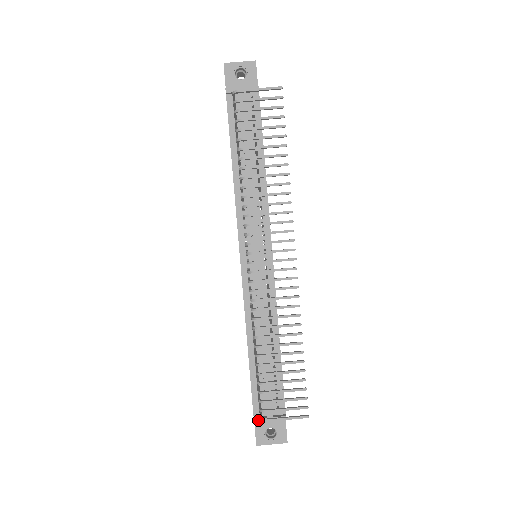
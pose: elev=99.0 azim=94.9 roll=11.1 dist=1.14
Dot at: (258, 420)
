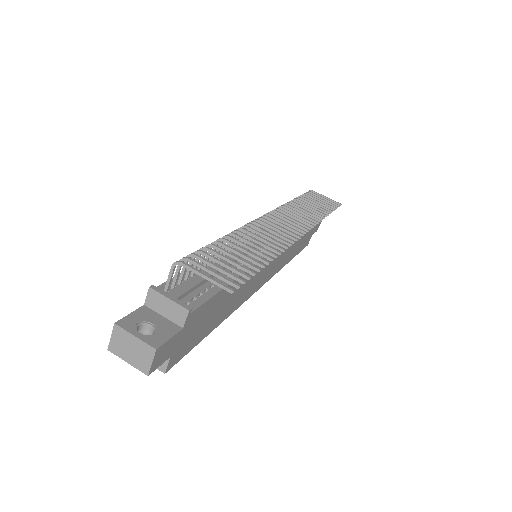
Dot at: (157, 288)
